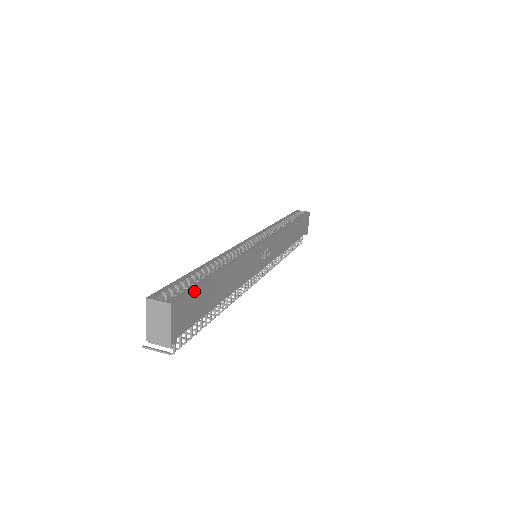
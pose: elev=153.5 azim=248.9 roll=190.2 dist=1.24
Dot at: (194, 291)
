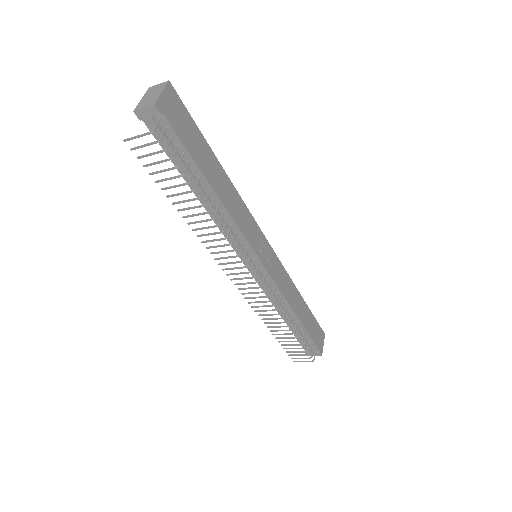
Dot at: (190, 118)
